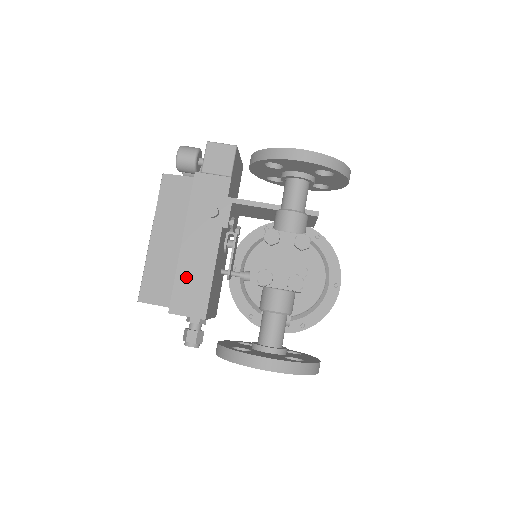
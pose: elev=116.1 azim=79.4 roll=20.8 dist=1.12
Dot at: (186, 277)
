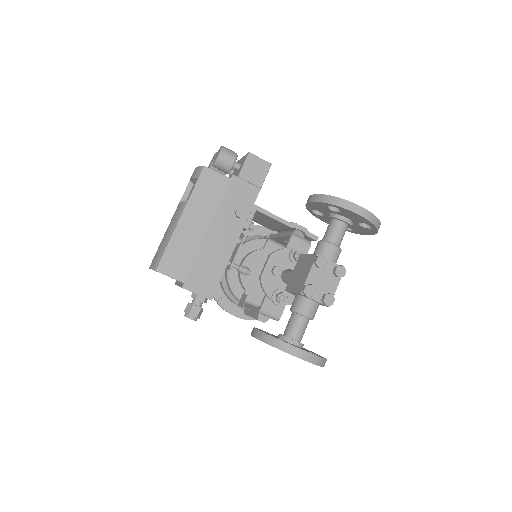
Dot at: (204, 261)
